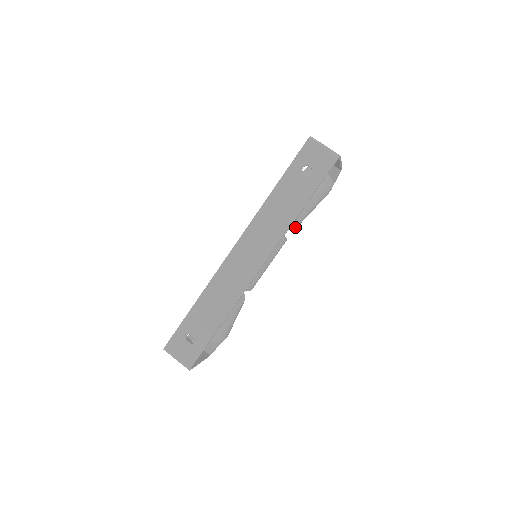
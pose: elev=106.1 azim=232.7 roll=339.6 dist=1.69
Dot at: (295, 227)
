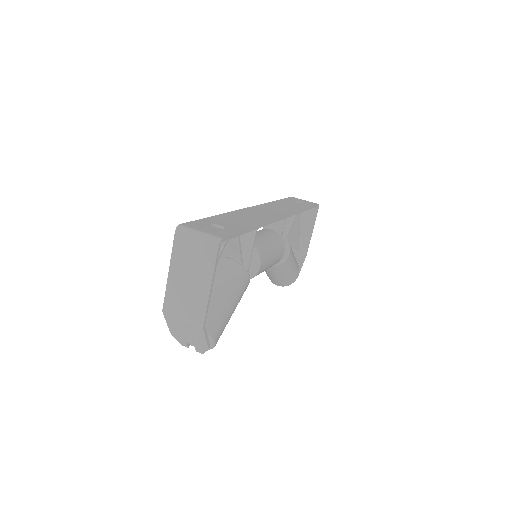
Dot at: (286, 257)
